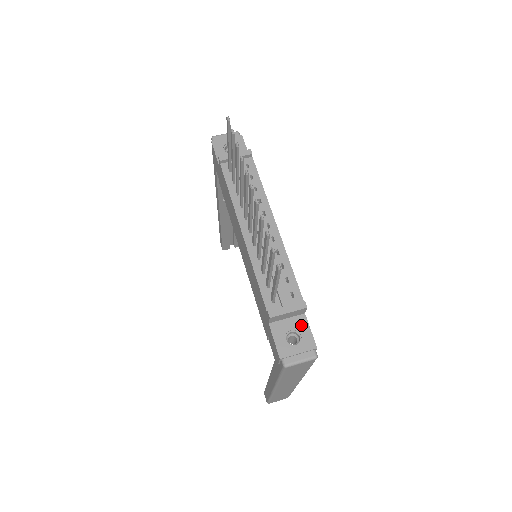
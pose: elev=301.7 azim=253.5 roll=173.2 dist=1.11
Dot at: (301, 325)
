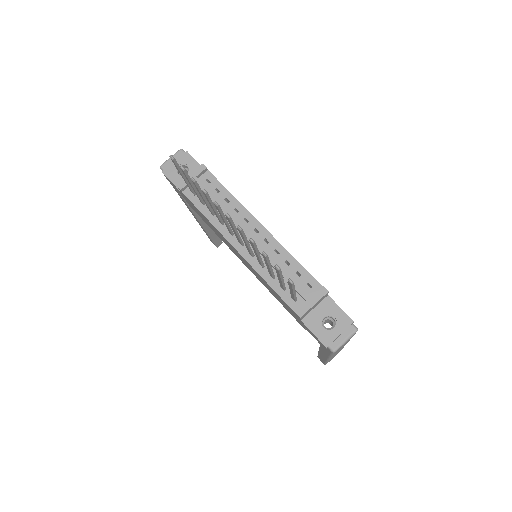
Dot at: (330, 308)
